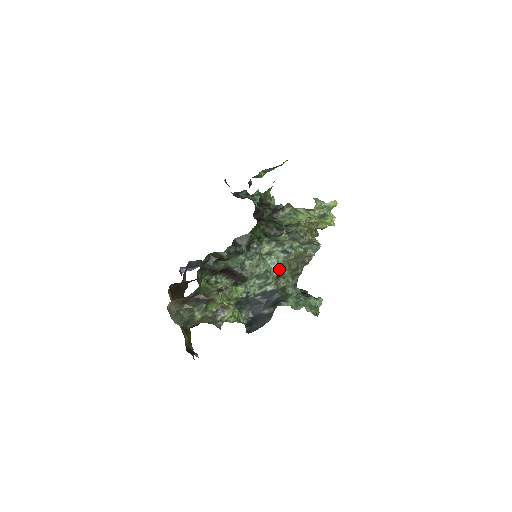
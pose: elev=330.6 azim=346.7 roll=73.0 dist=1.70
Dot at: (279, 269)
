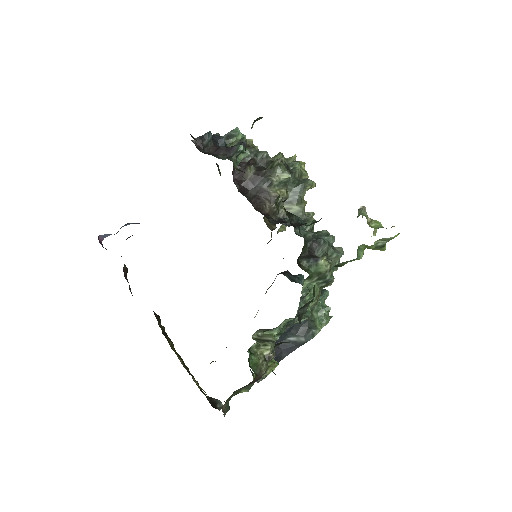
Dot at: (316, 301)
